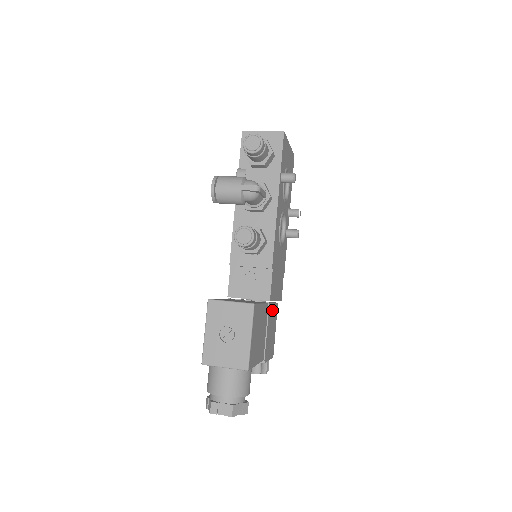
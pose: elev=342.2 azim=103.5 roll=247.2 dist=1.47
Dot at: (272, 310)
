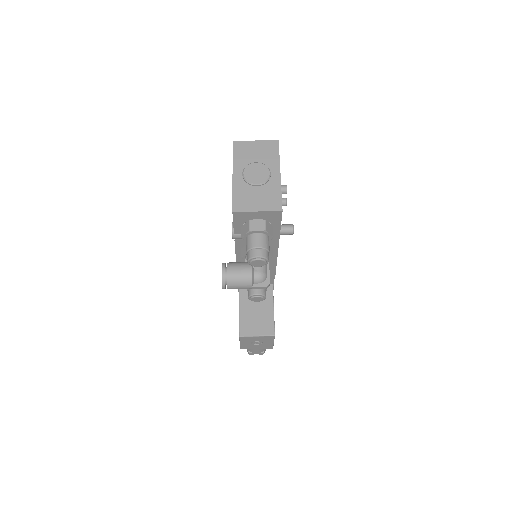
Dot at: occluded
